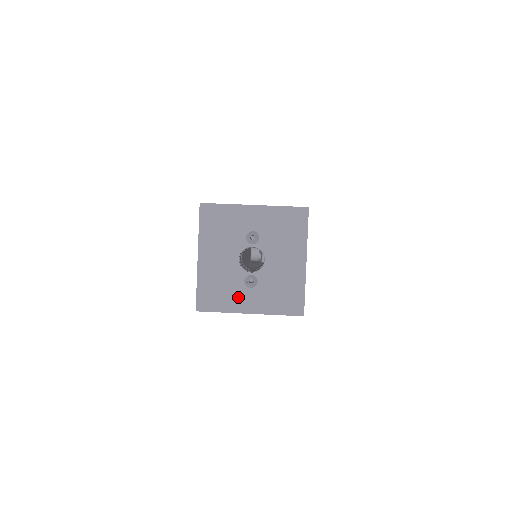
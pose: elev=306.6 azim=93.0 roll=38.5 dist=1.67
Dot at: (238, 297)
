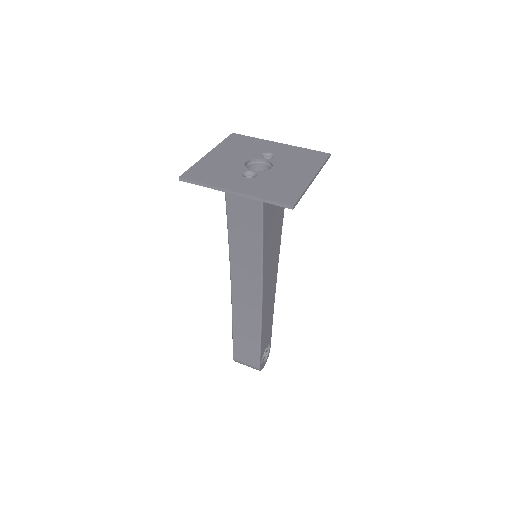
Dot at: (229, 180)
